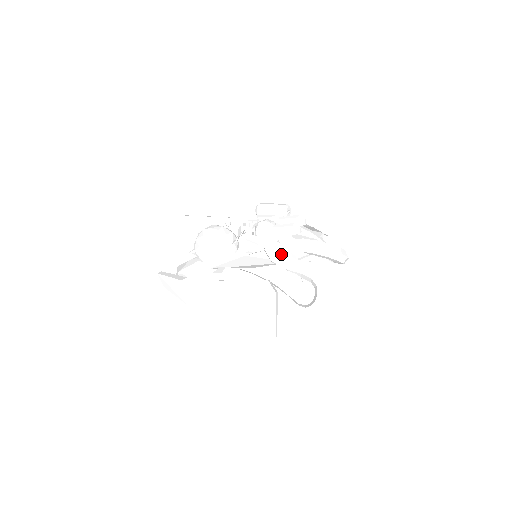
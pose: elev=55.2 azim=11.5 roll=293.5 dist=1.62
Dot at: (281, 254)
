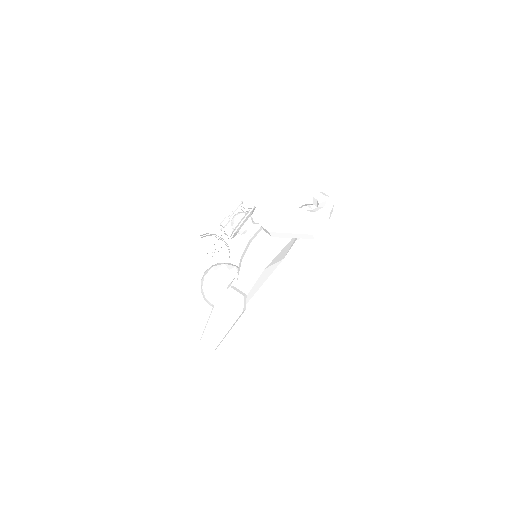
Dot at: occluded
